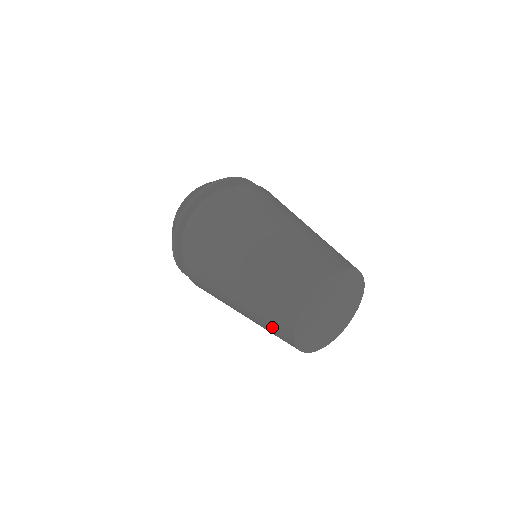
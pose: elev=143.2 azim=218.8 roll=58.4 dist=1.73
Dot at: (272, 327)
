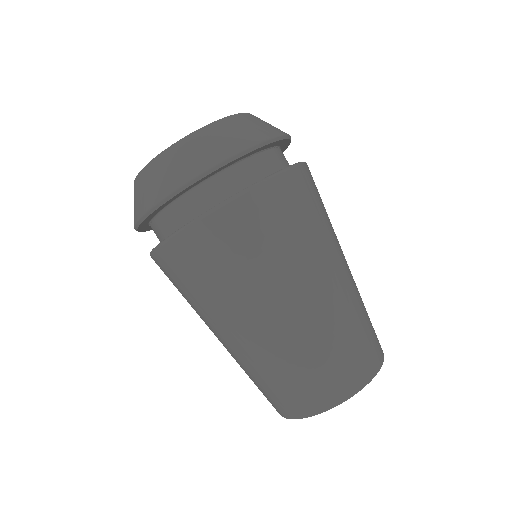
Dot at: occluded
